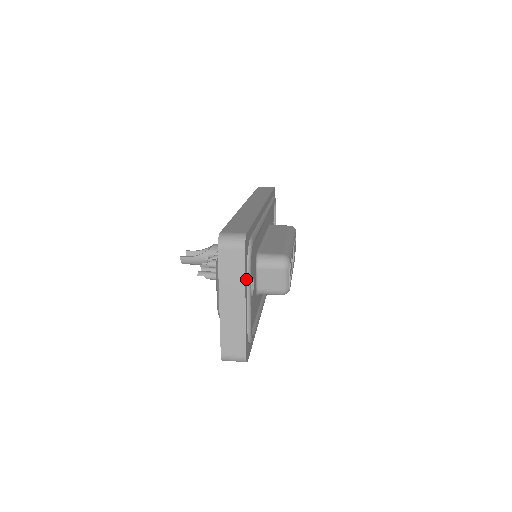
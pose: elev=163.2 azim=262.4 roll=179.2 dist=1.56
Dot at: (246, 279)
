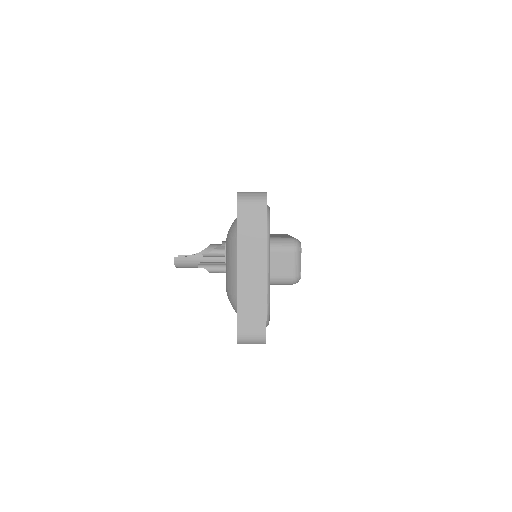
Dot at: (266, 242)
